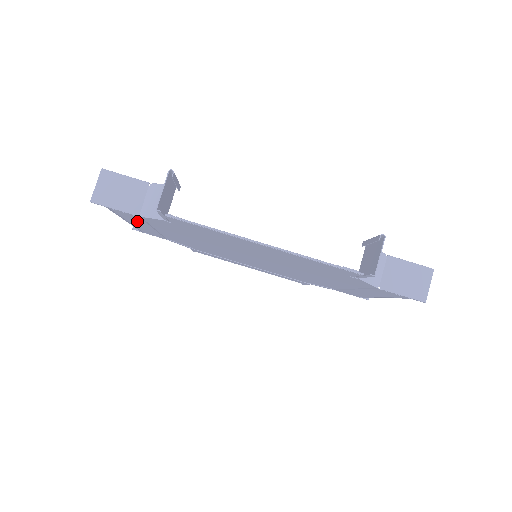
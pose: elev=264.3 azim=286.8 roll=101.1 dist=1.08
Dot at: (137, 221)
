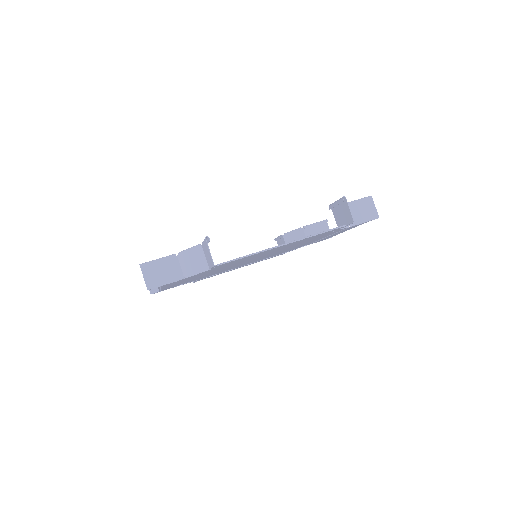
Dot at: occluded
